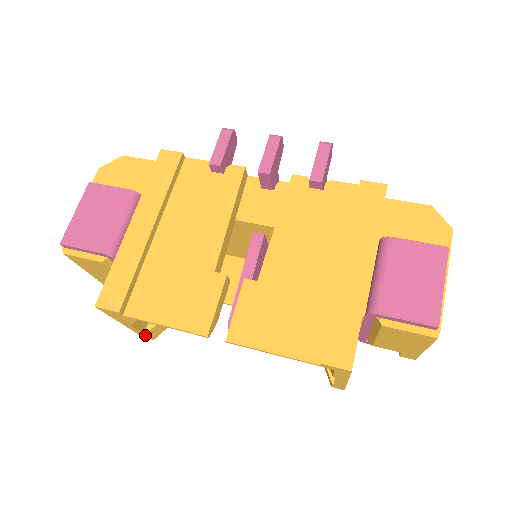
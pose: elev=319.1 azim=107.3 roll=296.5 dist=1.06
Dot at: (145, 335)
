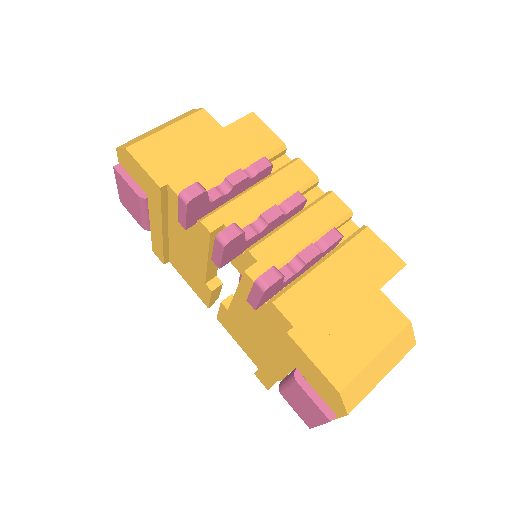
Dot at: occluded
